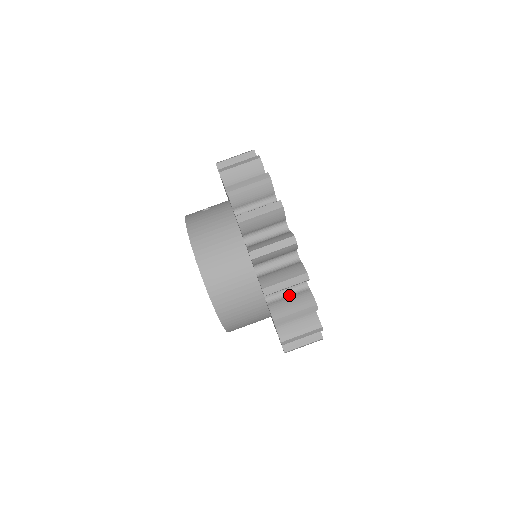
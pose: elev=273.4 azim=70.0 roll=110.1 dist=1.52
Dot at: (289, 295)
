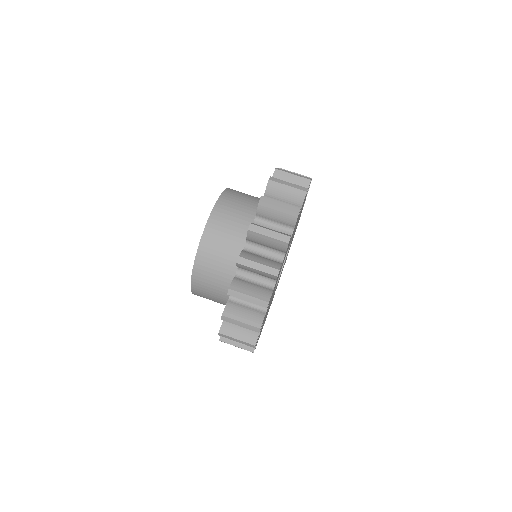
Dot at: (264, 257)
